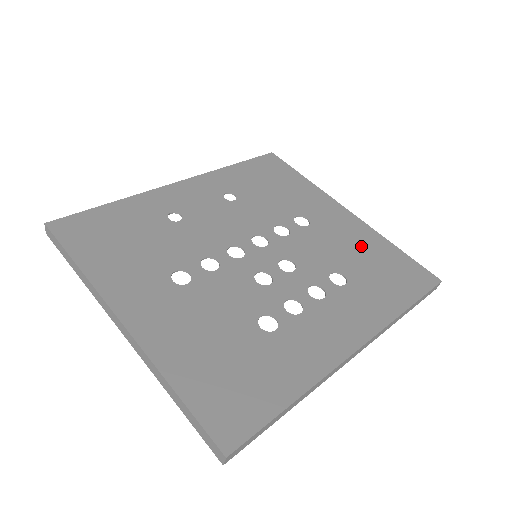
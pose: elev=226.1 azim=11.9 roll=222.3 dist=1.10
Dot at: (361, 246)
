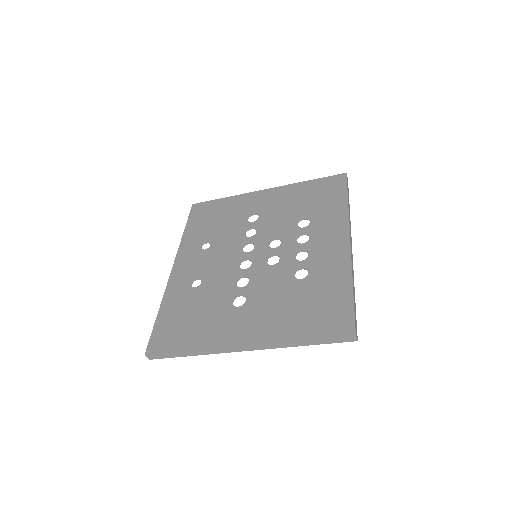
Dot at: (294, 198)
